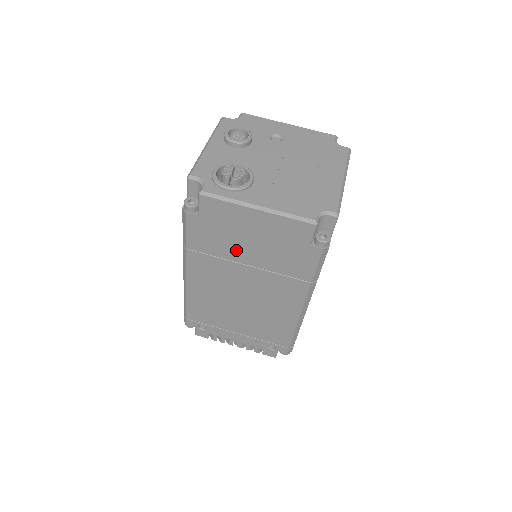
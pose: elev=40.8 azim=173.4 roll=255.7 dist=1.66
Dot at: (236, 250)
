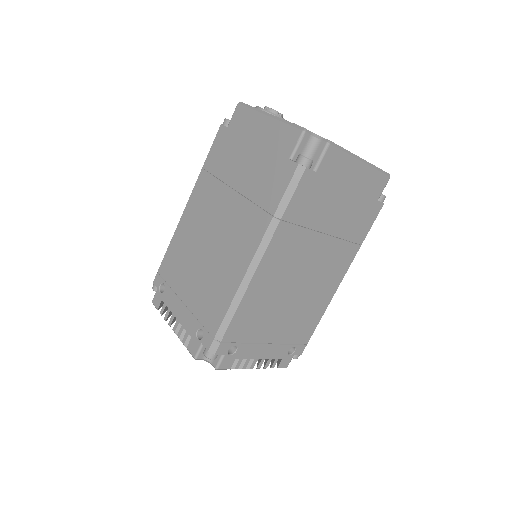
Dot at: (234, 168)
